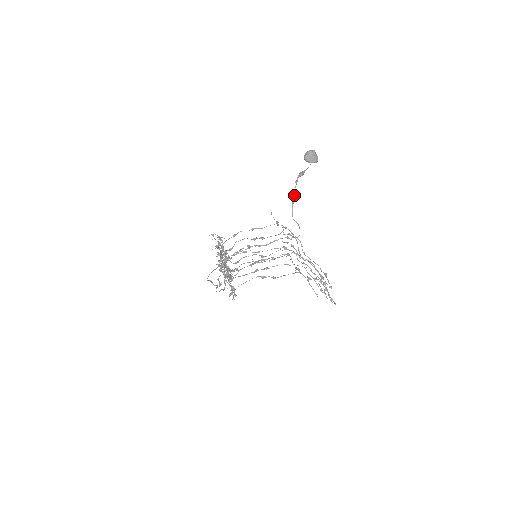
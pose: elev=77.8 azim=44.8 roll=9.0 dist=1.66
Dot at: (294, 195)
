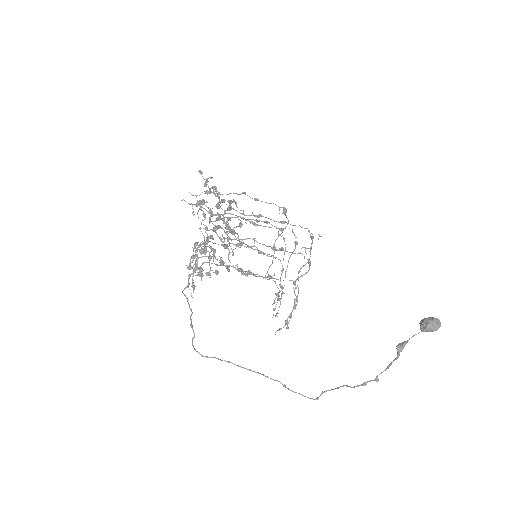
Dot at: occluded
